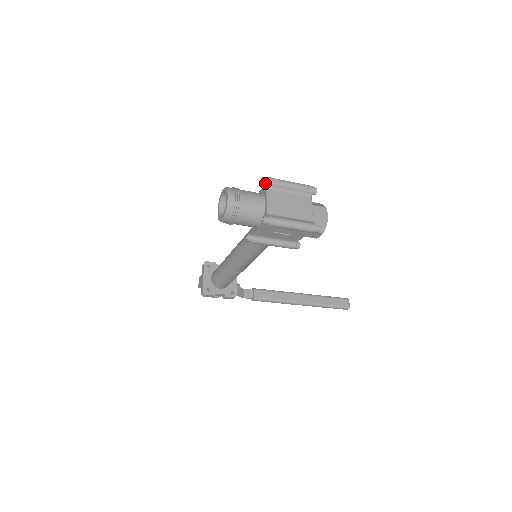
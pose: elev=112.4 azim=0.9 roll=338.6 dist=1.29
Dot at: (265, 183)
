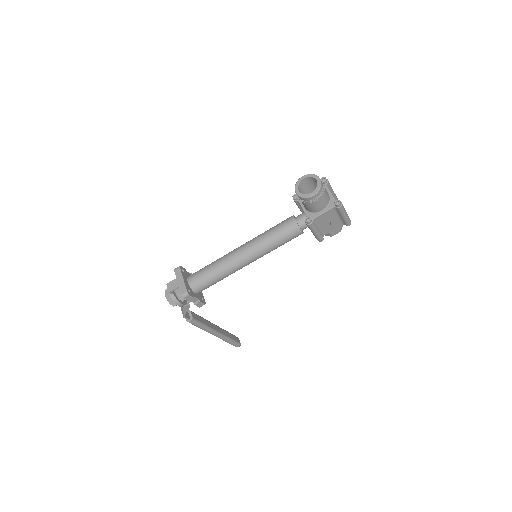
Dot at: (326, 181)
